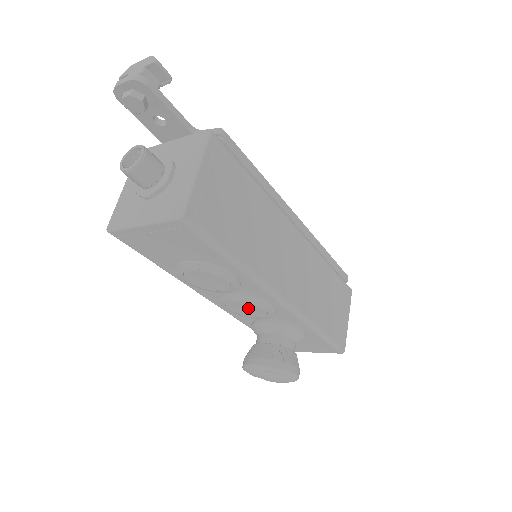
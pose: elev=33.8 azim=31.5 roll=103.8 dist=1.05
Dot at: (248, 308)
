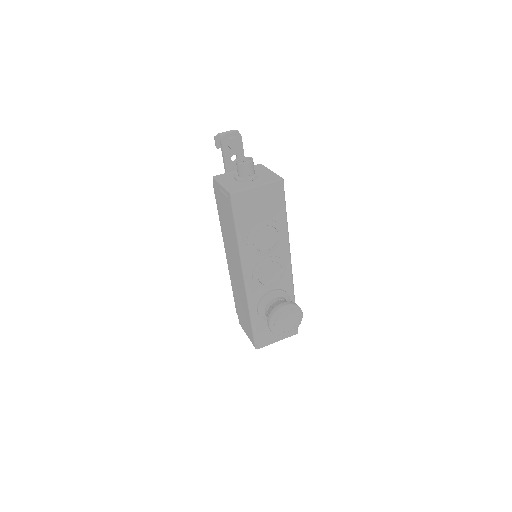
Dot at: (272, 272)
